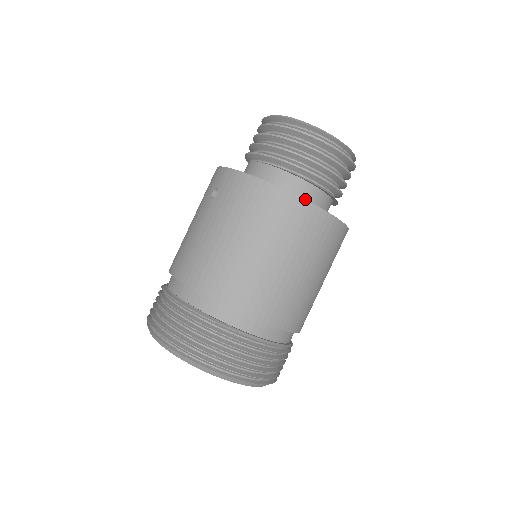
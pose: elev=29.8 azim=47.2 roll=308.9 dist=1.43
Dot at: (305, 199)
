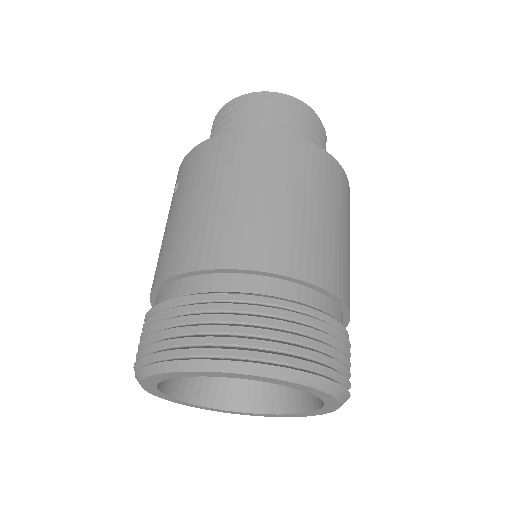
Dot at: (272, 131)
